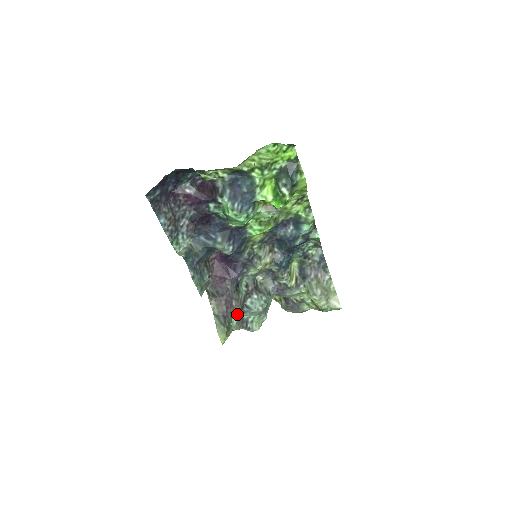
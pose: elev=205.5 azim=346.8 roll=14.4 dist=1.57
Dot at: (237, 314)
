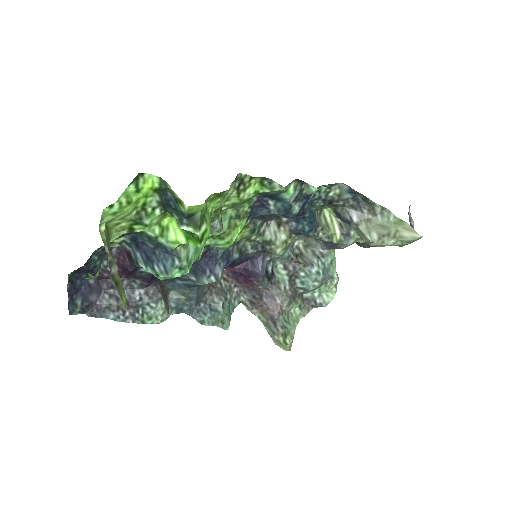
Dot at: (292, 304)
